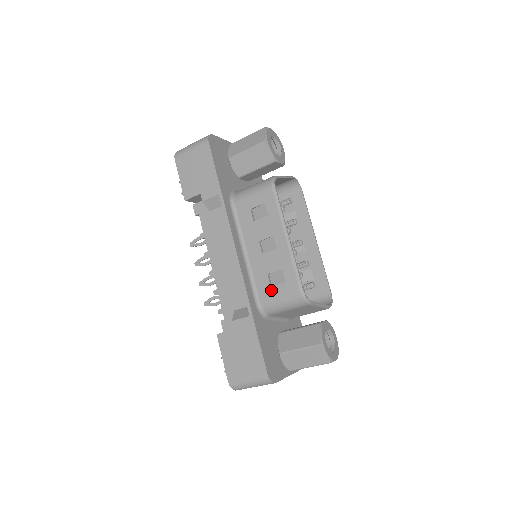
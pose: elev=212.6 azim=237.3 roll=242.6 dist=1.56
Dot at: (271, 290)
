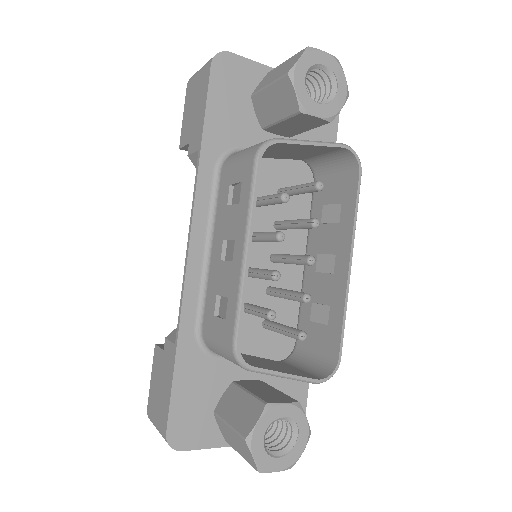
Dot at: (213, 321)
